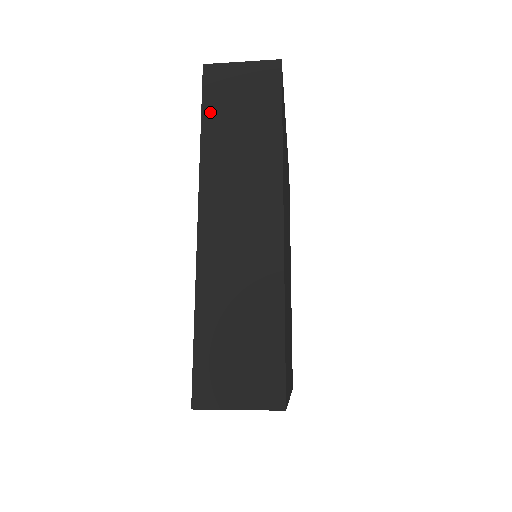
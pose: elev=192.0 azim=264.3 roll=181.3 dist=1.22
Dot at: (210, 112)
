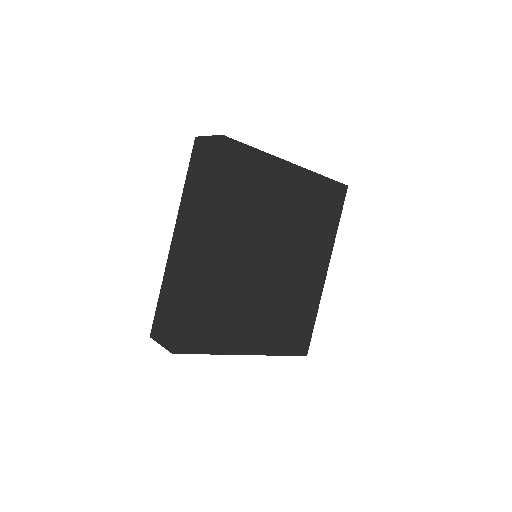
Dot at: (190, 170)
